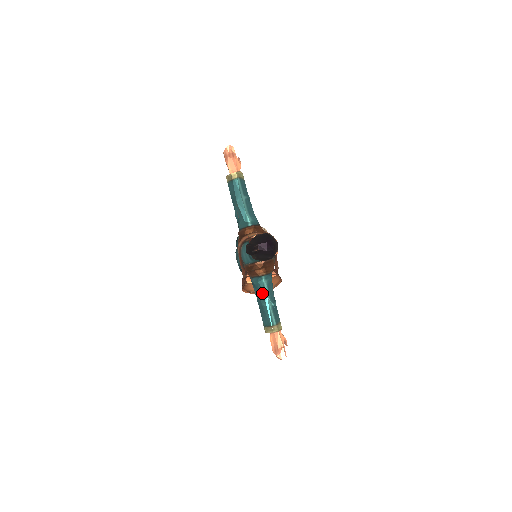
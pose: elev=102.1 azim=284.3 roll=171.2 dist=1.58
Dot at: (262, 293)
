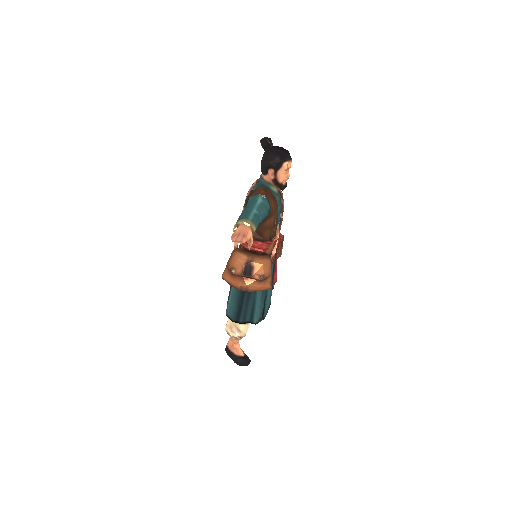
Dot at: (252, 204)
